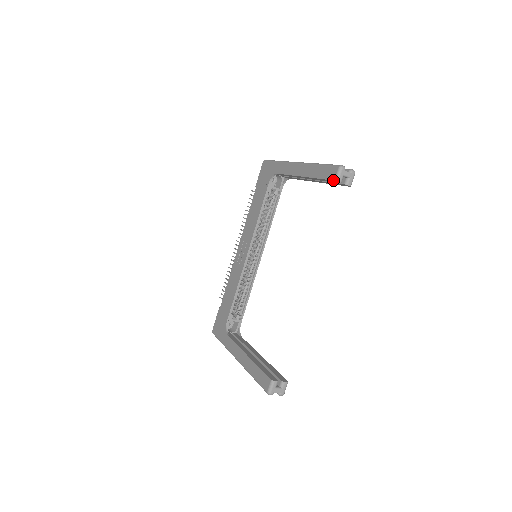
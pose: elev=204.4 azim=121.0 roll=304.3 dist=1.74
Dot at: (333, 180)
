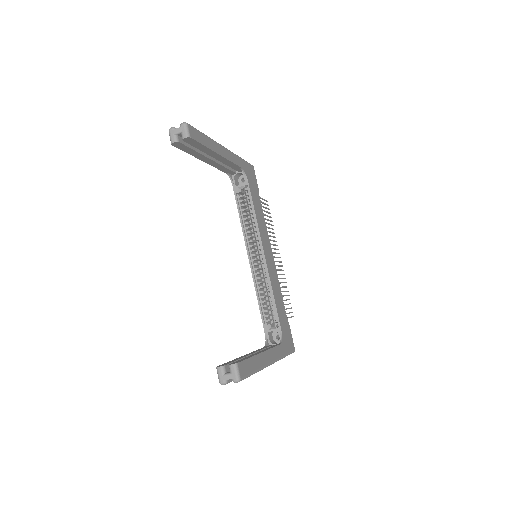
Dot at: (172, 145)
